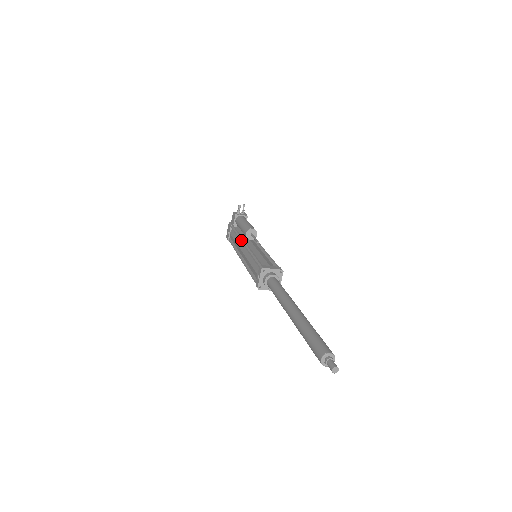
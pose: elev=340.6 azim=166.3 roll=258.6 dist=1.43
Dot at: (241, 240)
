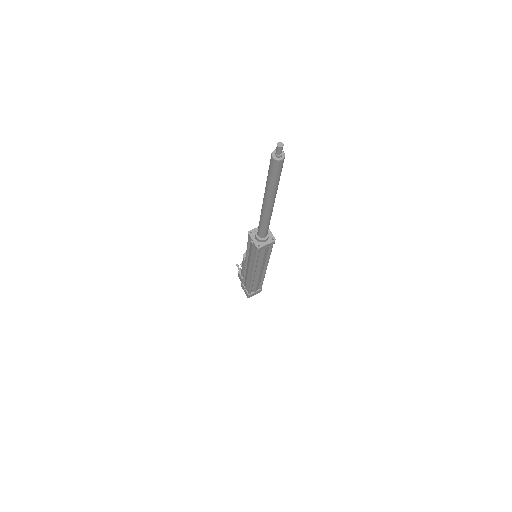
Dot at: (244, 266)
